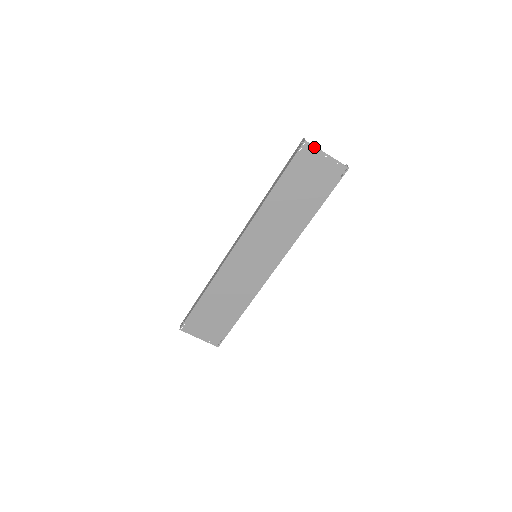
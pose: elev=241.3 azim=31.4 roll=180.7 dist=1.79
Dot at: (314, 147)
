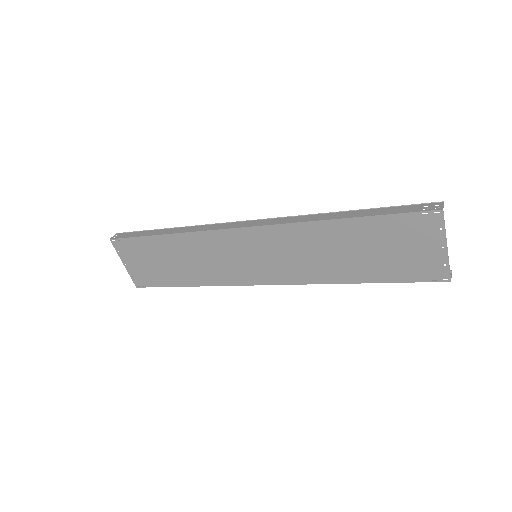
Dot at: (443, 226)
